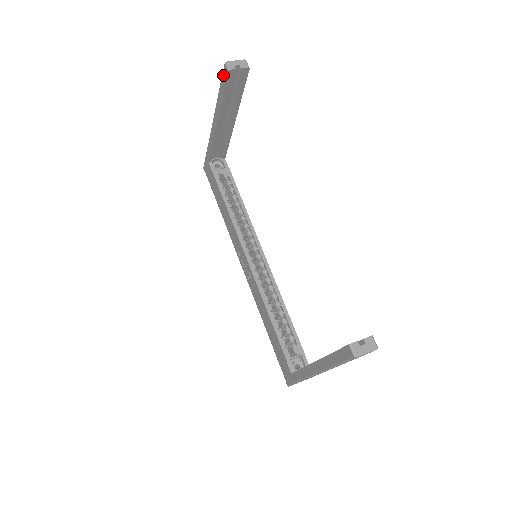
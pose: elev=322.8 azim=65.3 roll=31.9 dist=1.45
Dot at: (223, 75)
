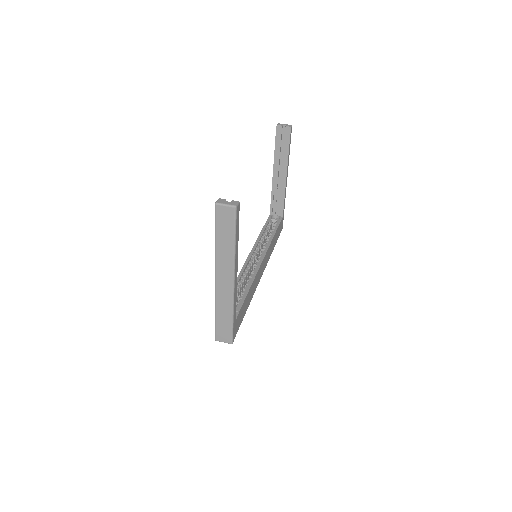
Dot at: occluded
